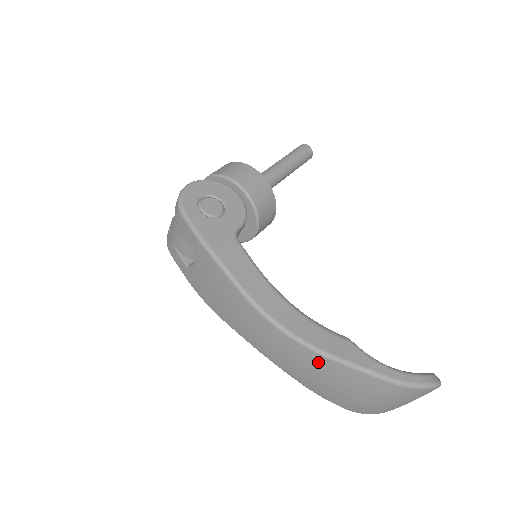
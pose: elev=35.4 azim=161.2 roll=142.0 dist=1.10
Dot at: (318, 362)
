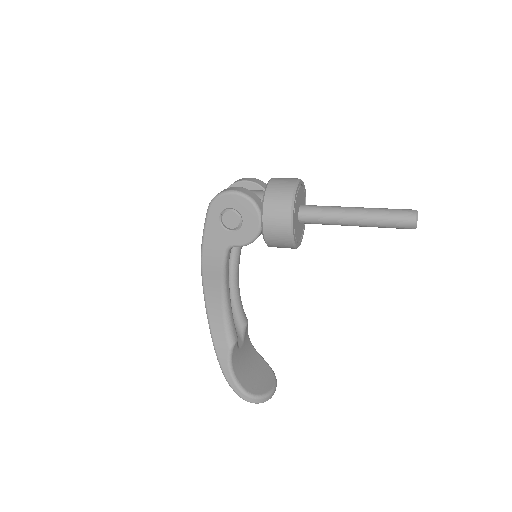
Dot at: occluded
